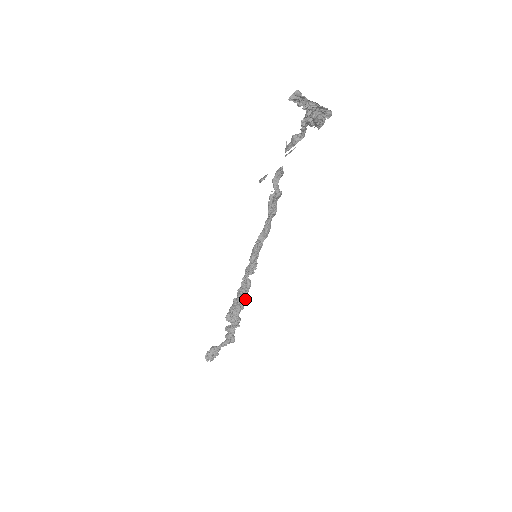
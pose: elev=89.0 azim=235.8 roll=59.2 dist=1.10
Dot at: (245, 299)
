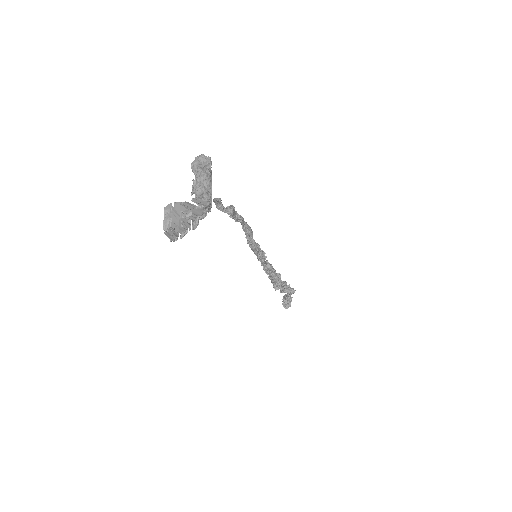
Dot at: (276, 275)
